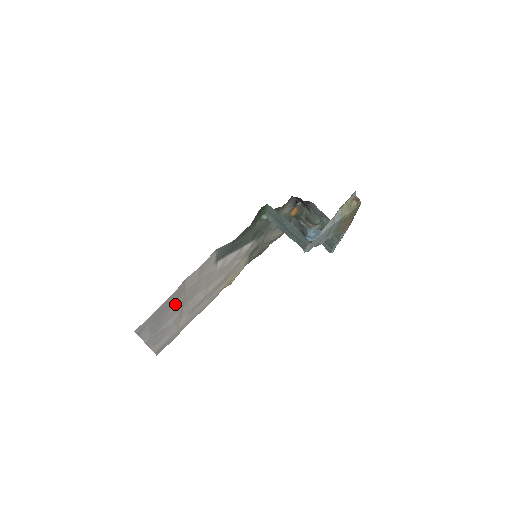
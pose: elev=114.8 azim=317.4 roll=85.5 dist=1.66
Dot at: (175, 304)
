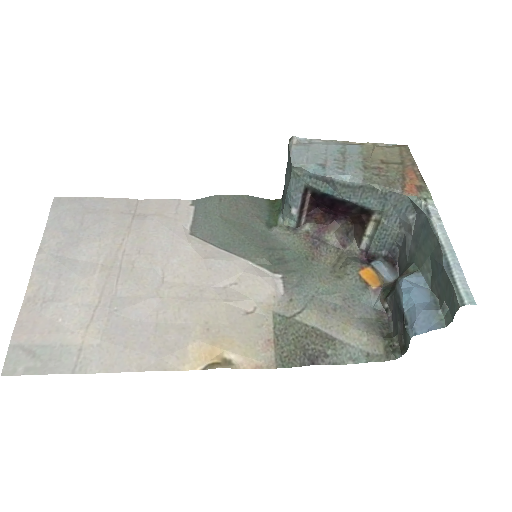
Dot at: (109, 232)
